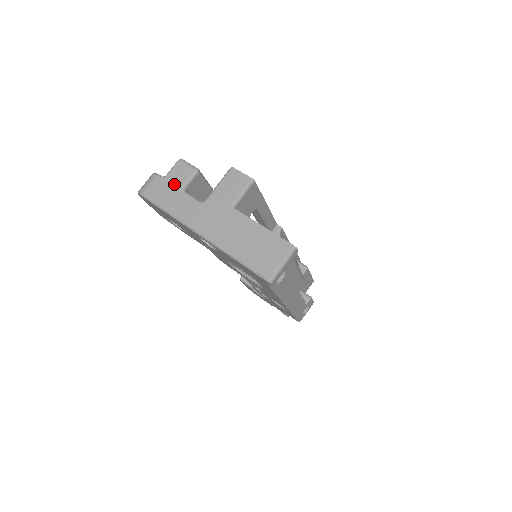
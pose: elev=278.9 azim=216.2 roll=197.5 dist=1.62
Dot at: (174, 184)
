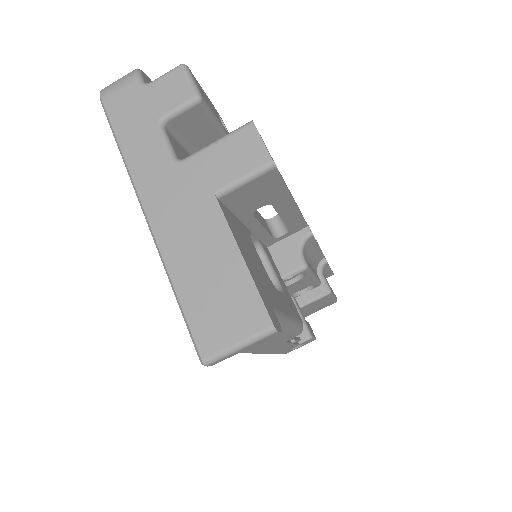
Dot at: (152, 105)
